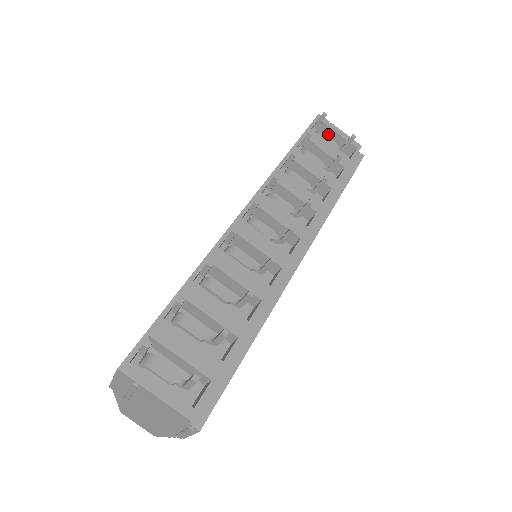
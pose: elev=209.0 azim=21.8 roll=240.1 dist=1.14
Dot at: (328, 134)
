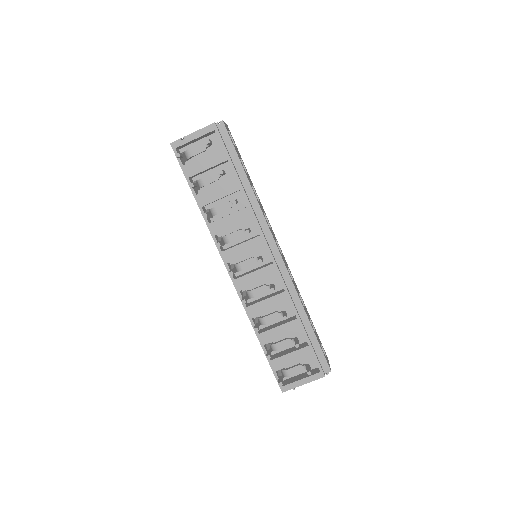
Dot at: (190, 143)
